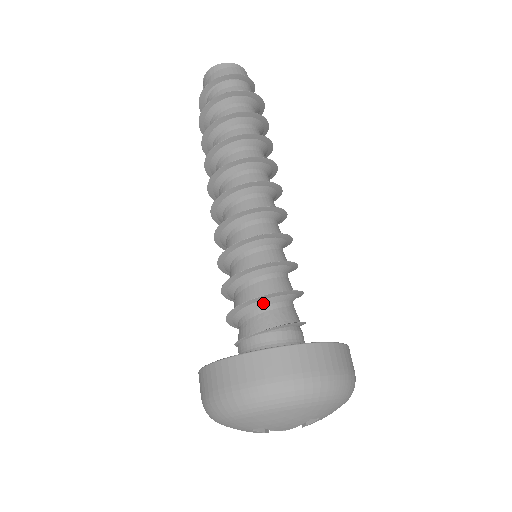
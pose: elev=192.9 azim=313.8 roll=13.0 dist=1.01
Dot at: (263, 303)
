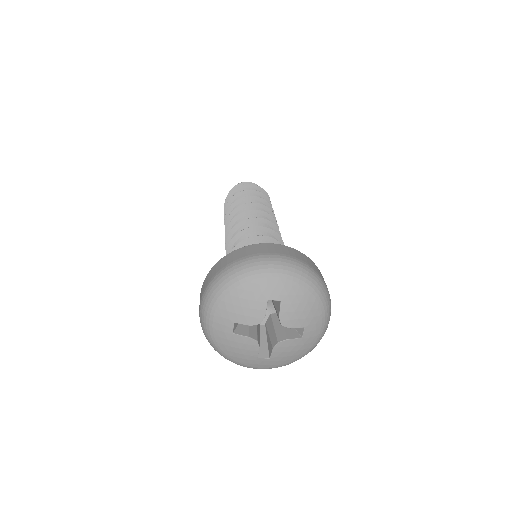
Dot at: occluded
